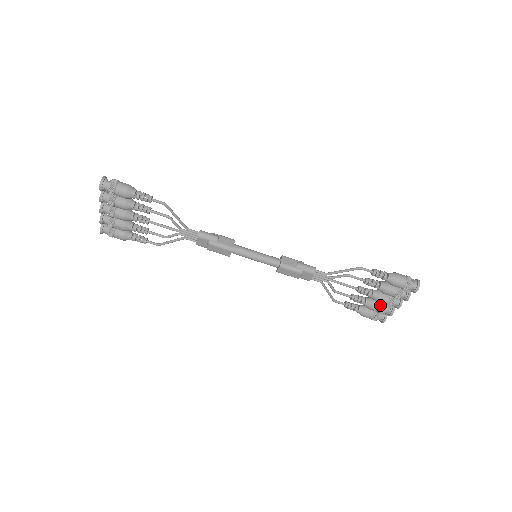
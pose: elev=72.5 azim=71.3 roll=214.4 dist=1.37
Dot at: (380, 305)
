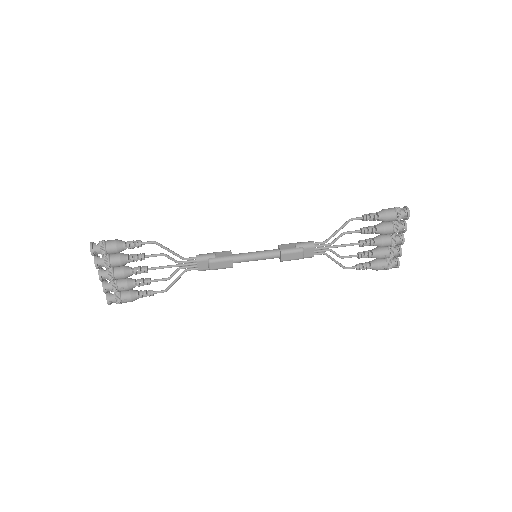
Dot at: (386, 250)
